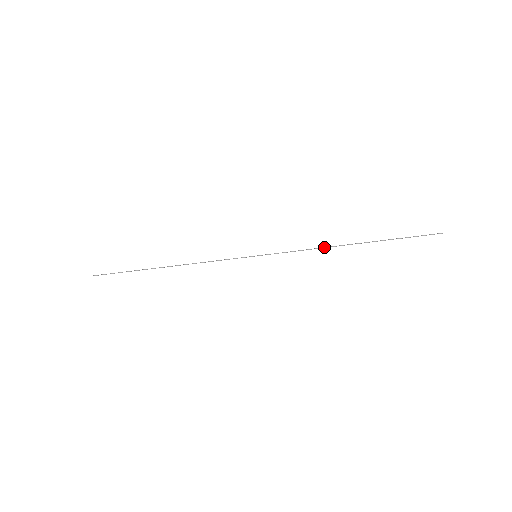
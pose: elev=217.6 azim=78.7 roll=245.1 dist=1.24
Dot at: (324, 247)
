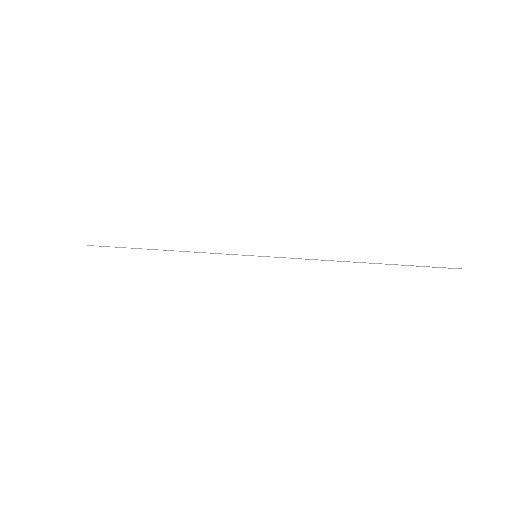
Dot at: occluded
